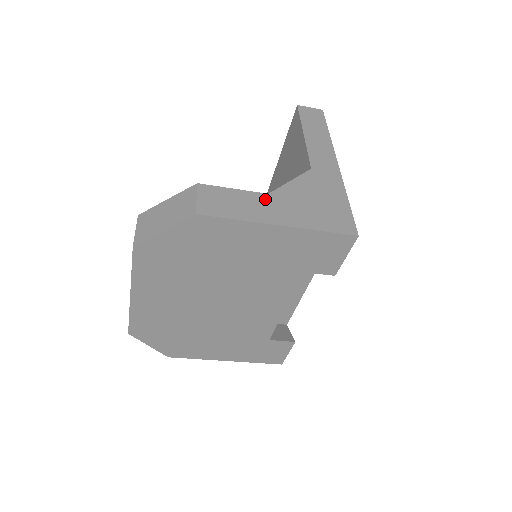
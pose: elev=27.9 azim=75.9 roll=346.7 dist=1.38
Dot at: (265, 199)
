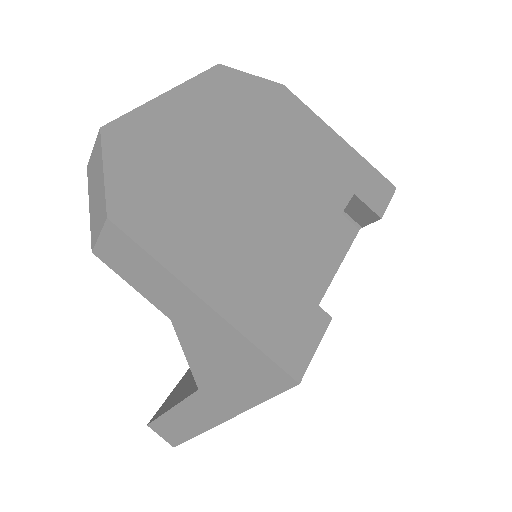
Dot at: occluded
